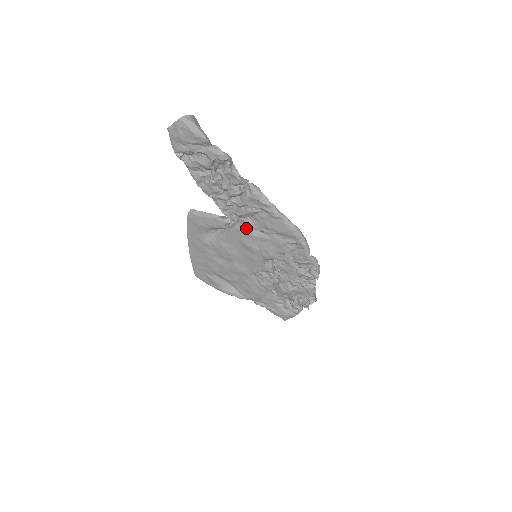
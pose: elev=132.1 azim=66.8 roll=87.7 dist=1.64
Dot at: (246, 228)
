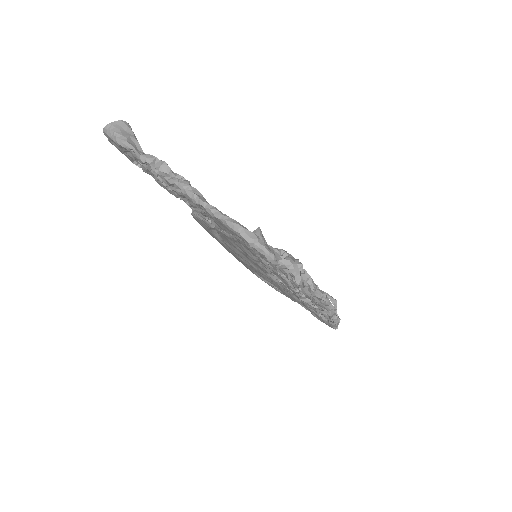
Dot at: occluded
